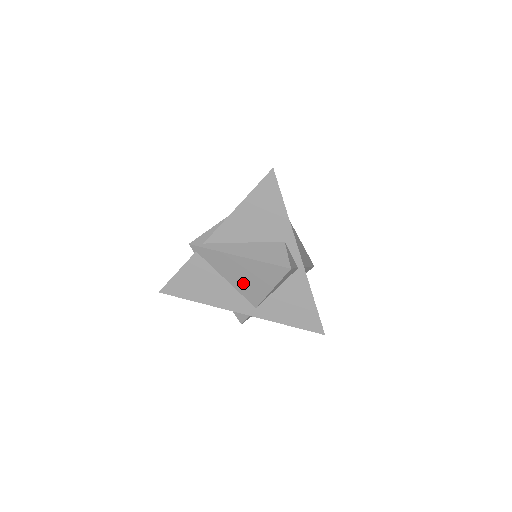
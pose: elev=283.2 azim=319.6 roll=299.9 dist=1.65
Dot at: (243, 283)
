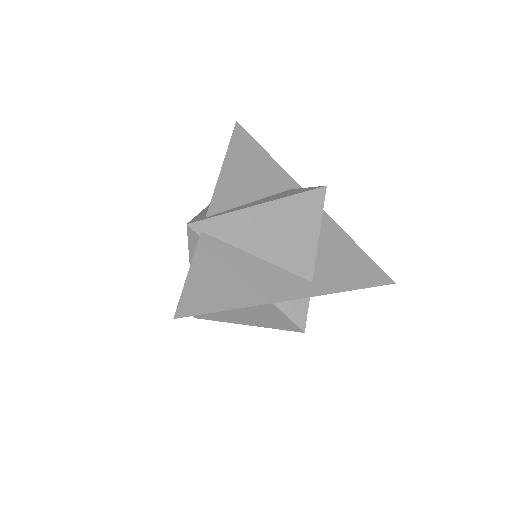
Dot at: (281, 247)
